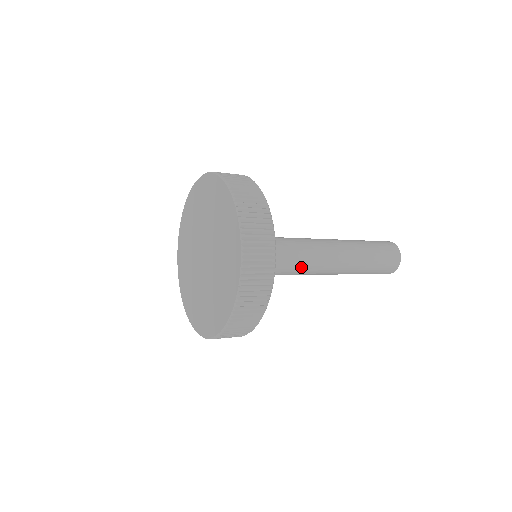
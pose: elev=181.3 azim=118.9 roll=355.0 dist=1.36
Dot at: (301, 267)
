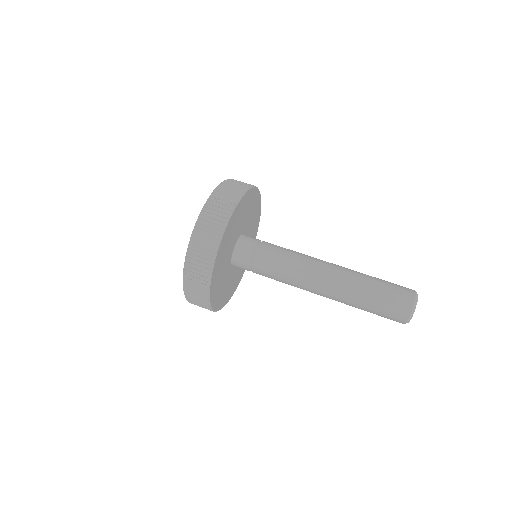
Dot at: occluded
